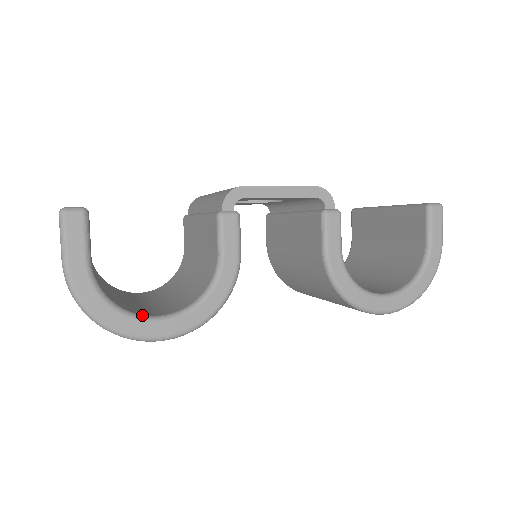
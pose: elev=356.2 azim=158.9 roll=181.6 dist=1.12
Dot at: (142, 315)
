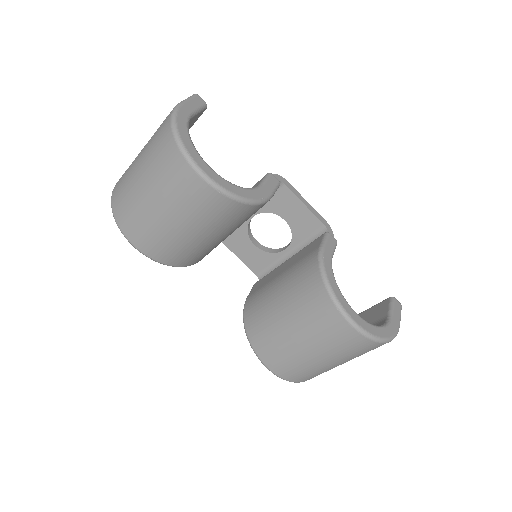
Dot at: (200, 157)
